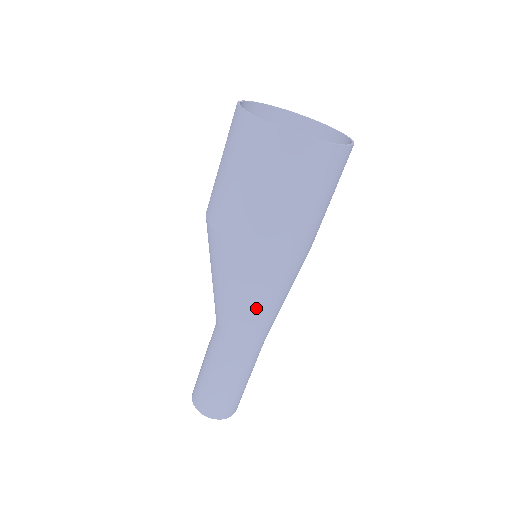
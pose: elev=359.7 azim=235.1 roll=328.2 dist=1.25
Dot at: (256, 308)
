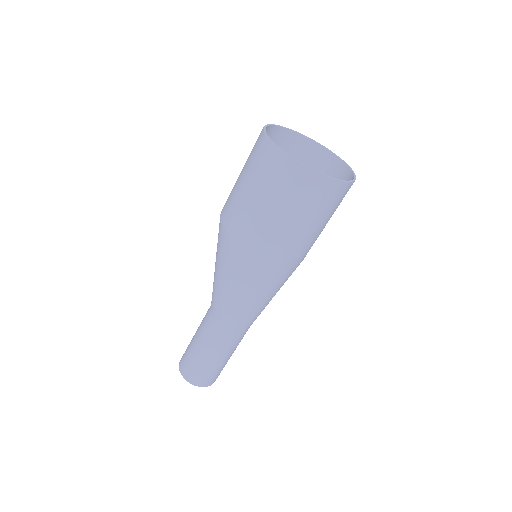
Dot at: (244, 299)
